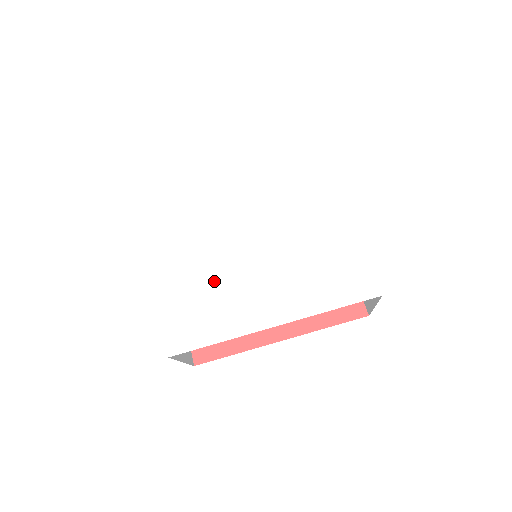
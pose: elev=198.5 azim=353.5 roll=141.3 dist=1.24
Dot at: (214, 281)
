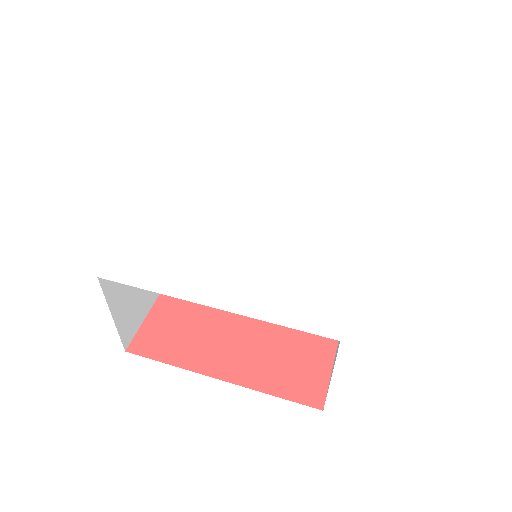
Dot at: (276, 259)
